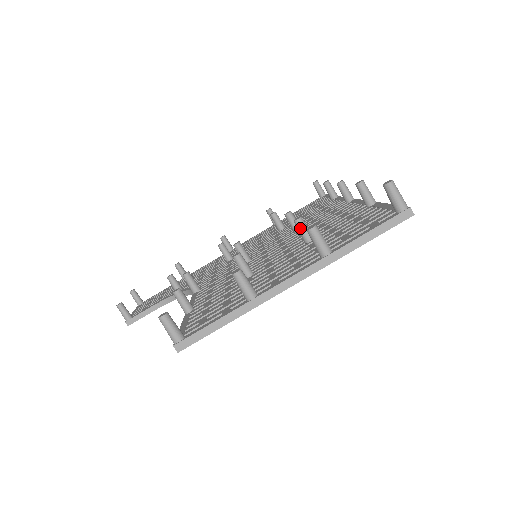
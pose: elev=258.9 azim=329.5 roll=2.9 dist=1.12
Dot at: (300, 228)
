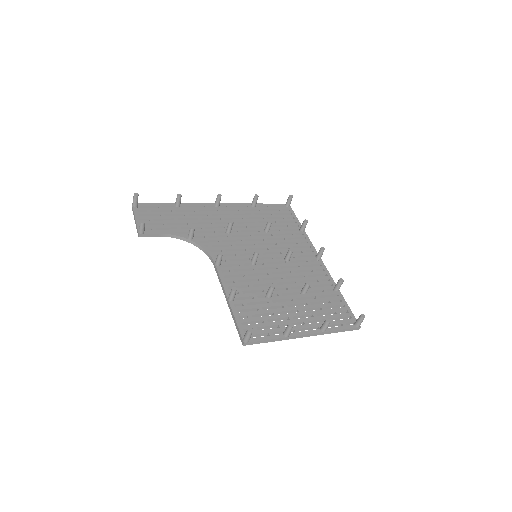
Dot at: (306, 288)
